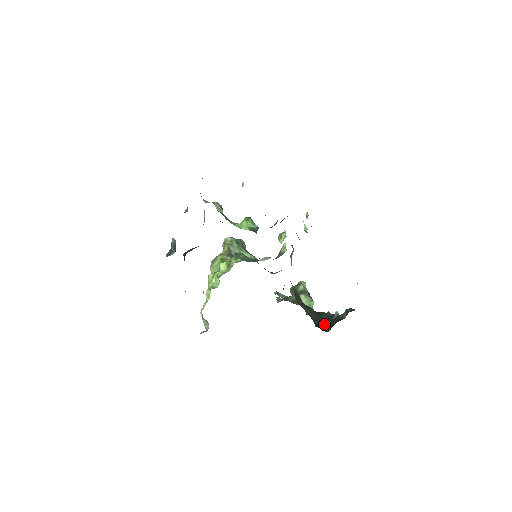
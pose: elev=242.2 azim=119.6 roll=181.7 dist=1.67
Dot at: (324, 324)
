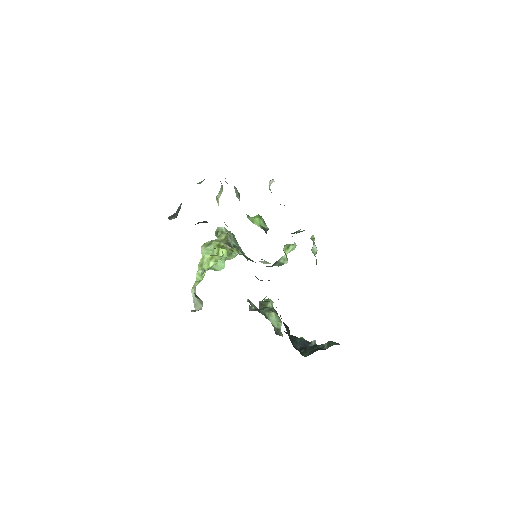
Dot at: (298, 348)
